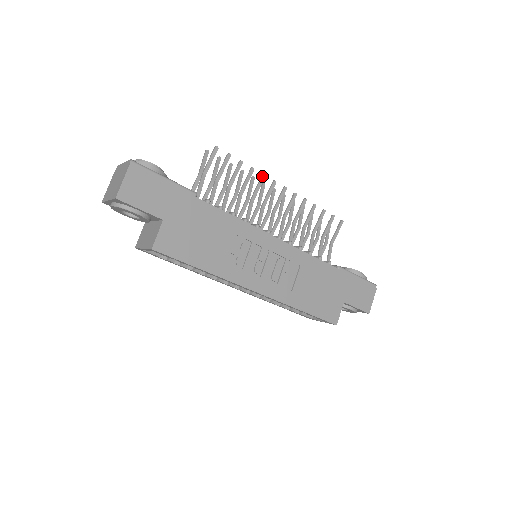
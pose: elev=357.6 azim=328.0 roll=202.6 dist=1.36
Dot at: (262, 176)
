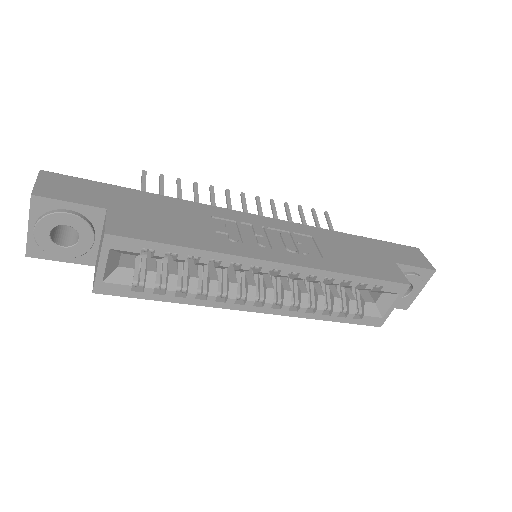
Dot at: (210, 187)
